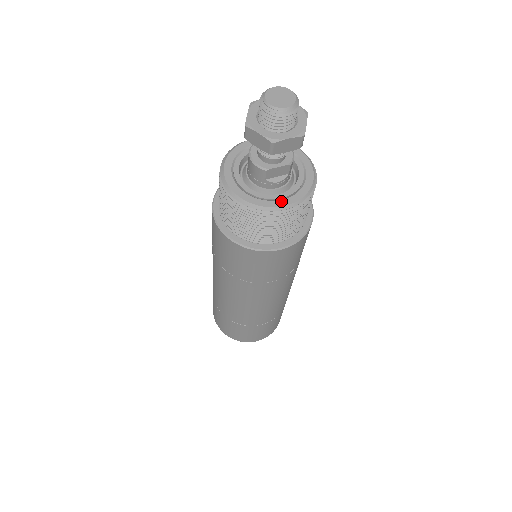
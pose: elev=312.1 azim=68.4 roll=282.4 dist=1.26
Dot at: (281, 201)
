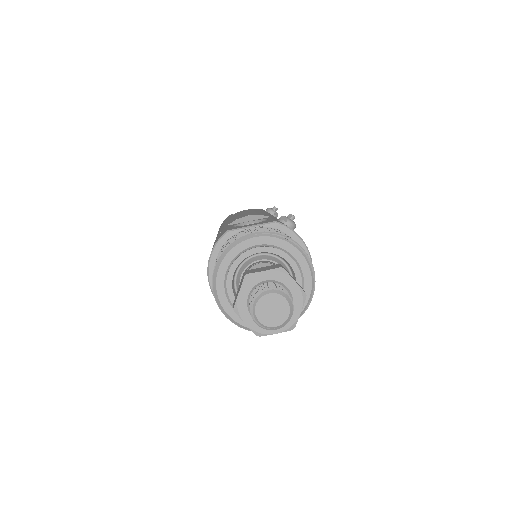
Dot at: occluded
